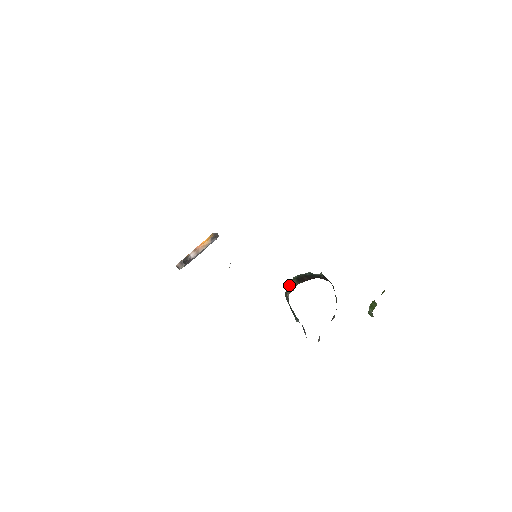
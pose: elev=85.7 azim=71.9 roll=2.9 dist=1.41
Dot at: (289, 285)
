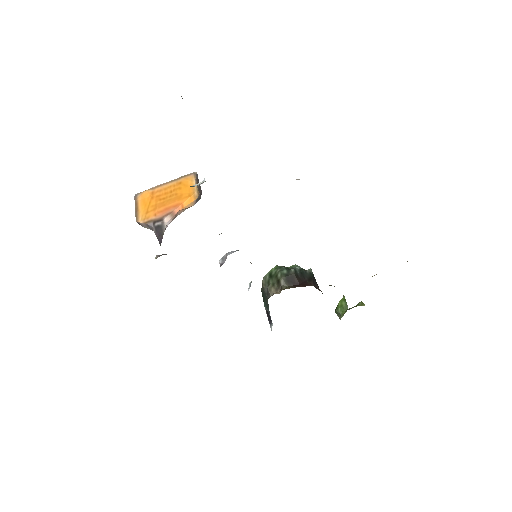
Dot at: (274, 278)
